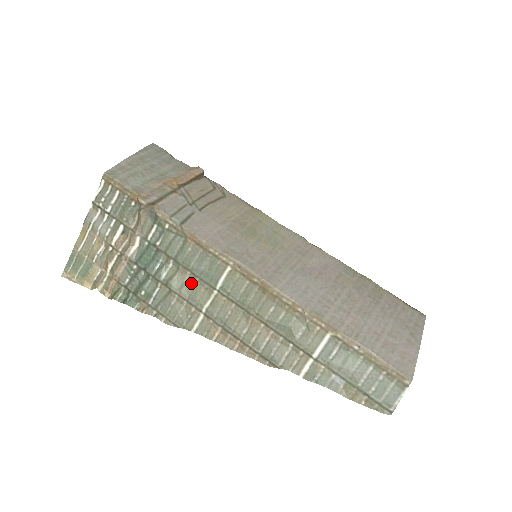
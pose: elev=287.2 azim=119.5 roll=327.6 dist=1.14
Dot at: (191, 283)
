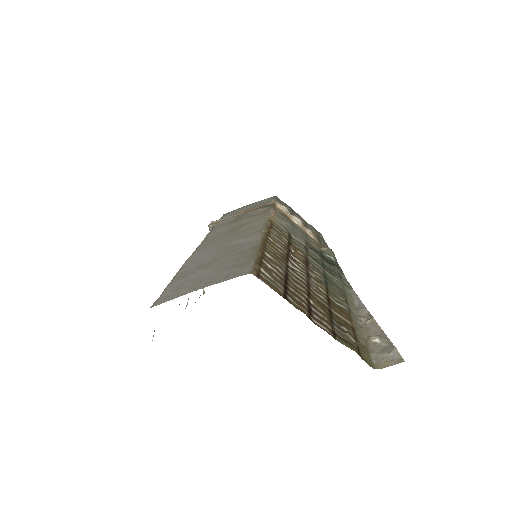
Dot at: occluded
